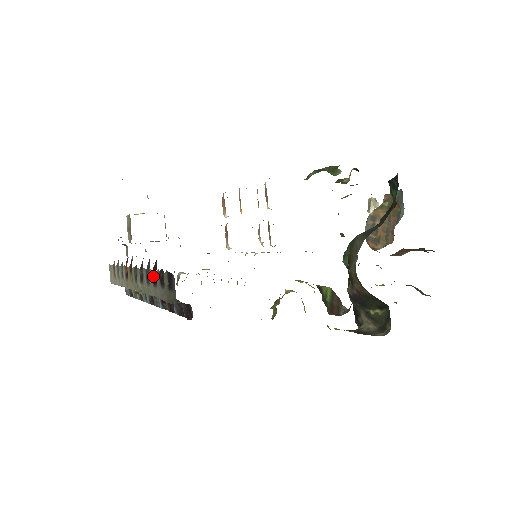
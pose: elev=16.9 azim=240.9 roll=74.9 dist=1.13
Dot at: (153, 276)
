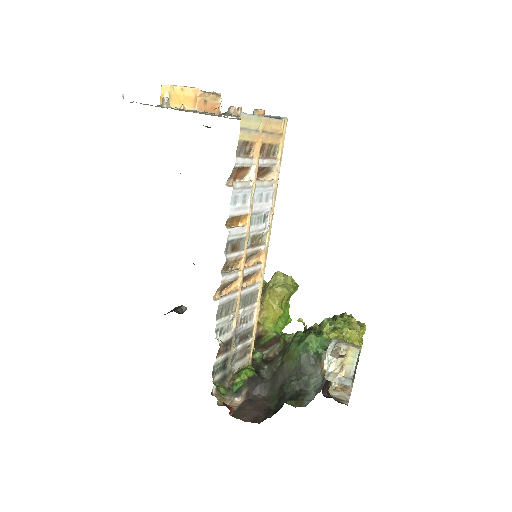
Dot at: occluded
